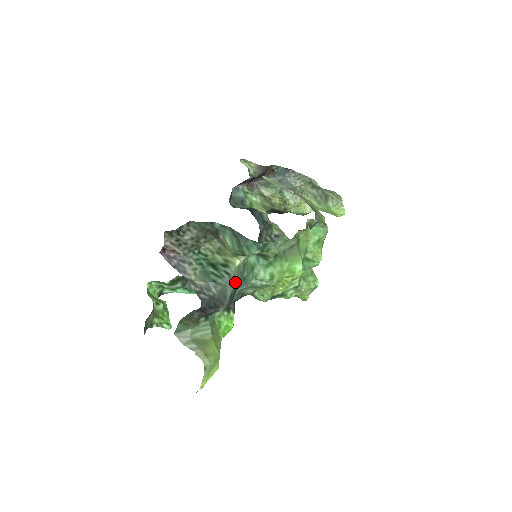
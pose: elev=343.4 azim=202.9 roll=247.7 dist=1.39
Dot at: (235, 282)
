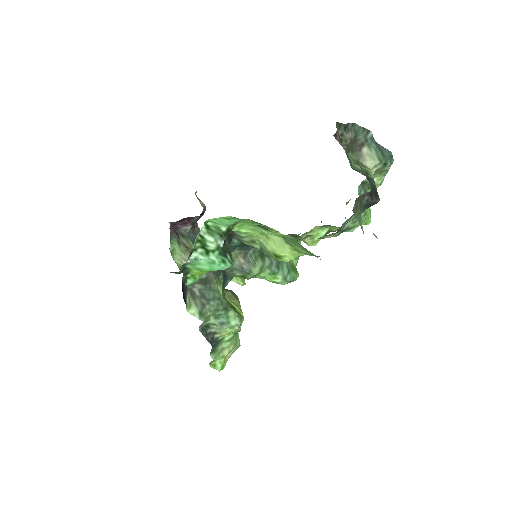
Dot at: occluded
